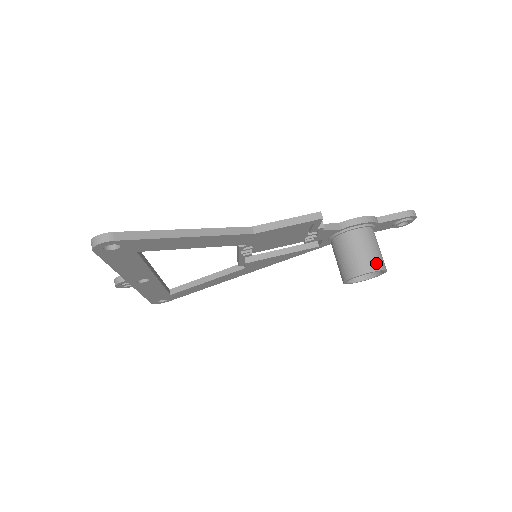
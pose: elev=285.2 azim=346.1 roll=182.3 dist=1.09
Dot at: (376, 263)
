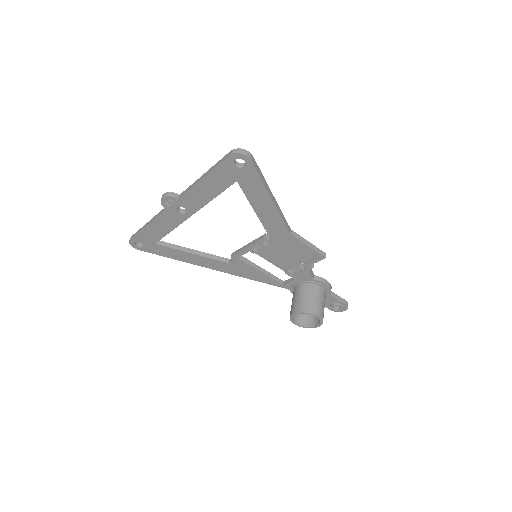
Dot at: (322, 314)
